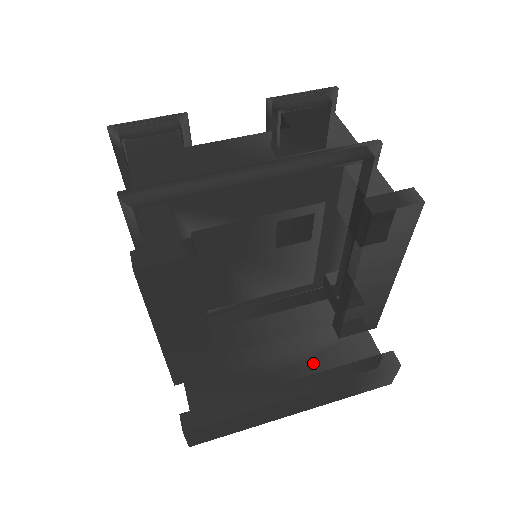
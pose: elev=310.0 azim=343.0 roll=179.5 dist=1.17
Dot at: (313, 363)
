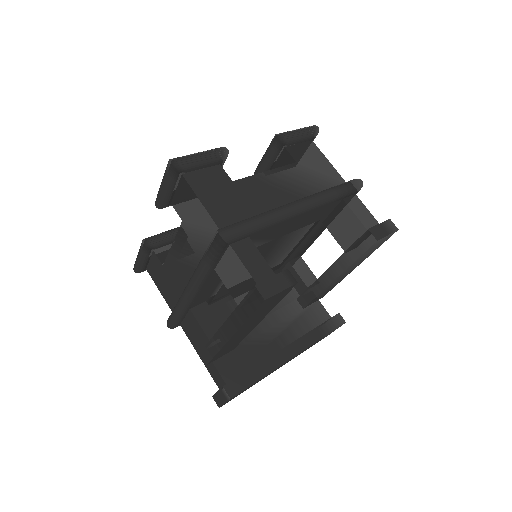
Dot at: (293, 330)
